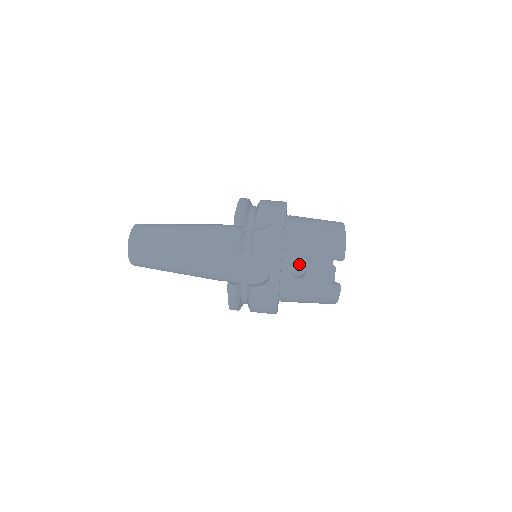
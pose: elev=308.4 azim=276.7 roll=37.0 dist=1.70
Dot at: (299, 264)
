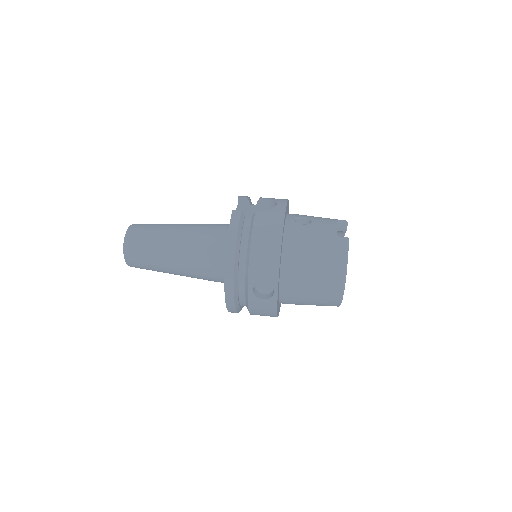
Dot at: occluded
